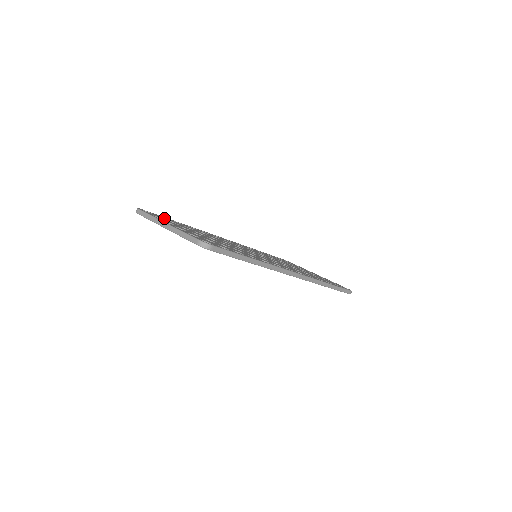
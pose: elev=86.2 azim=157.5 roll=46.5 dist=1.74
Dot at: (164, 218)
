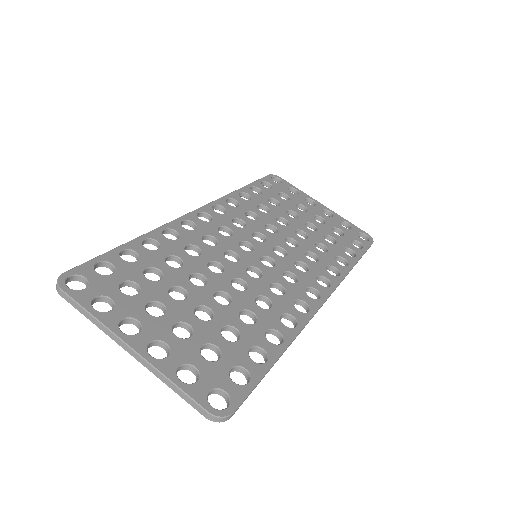
Dot at: (109, 276)
